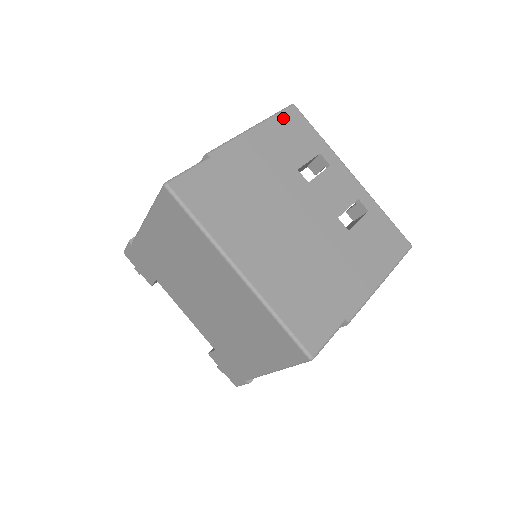
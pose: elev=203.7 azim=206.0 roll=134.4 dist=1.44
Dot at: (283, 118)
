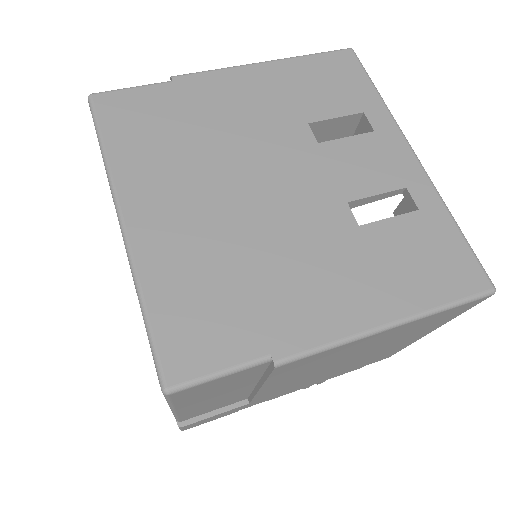
Dot at: (322, 60)
